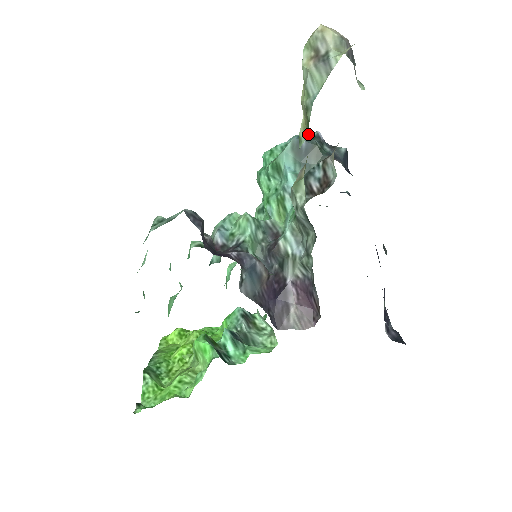
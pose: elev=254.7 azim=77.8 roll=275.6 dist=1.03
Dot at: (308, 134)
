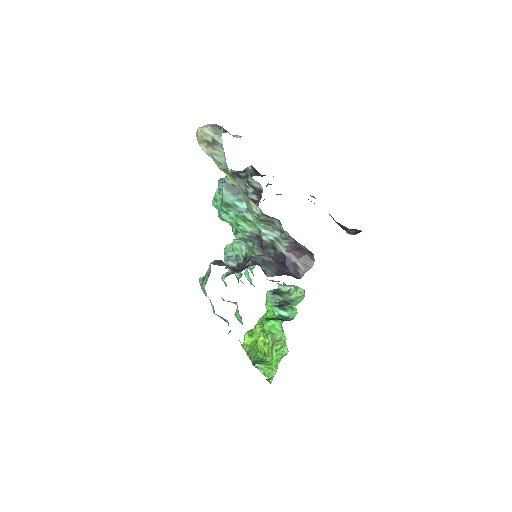
Dot at: occluded
